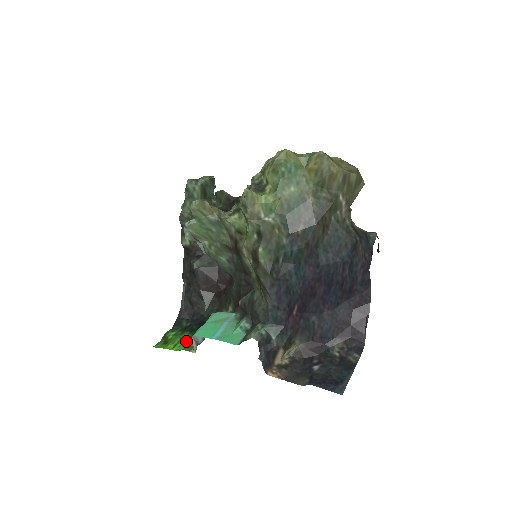
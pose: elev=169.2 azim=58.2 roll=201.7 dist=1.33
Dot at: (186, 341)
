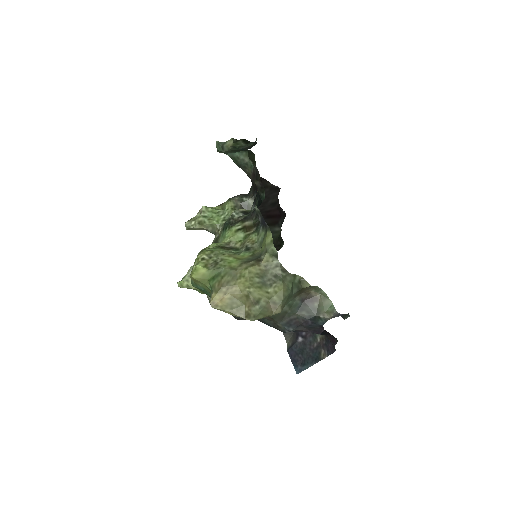
Dot at: occluded
